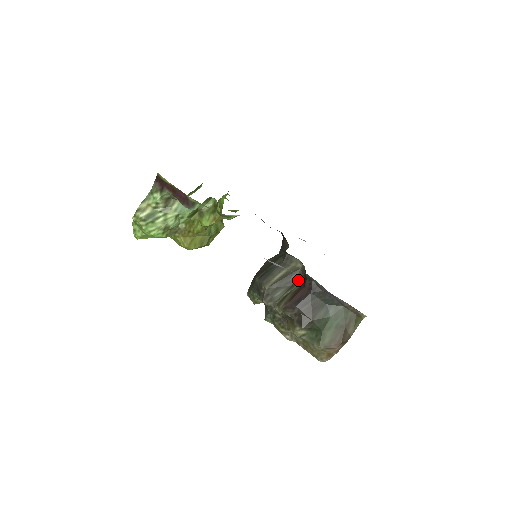
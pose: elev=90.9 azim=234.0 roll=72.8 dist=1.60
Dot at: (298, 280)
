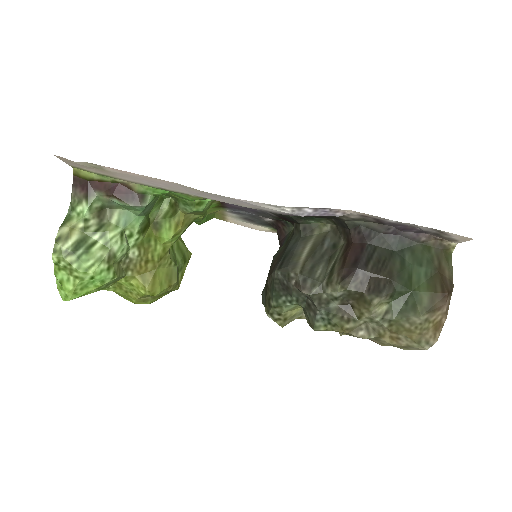
Dot at: (335, 245)
